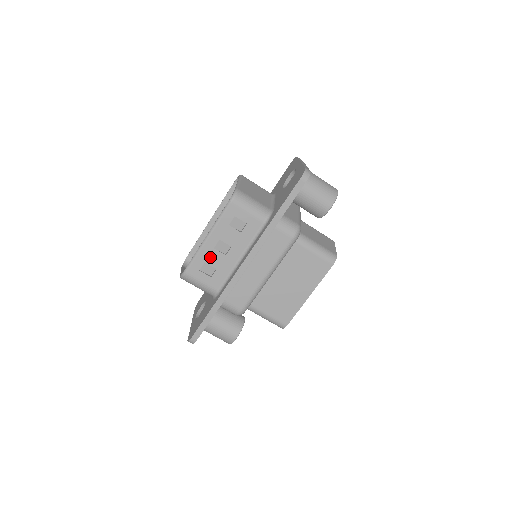
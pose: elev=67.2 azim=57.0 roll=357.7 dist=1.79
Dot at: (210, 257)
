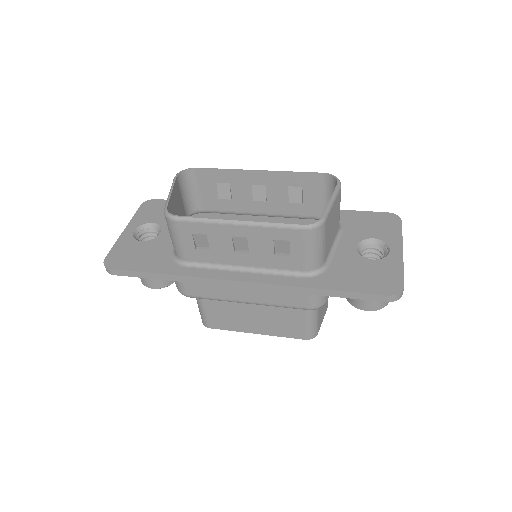
Dot at: (218, 237)
